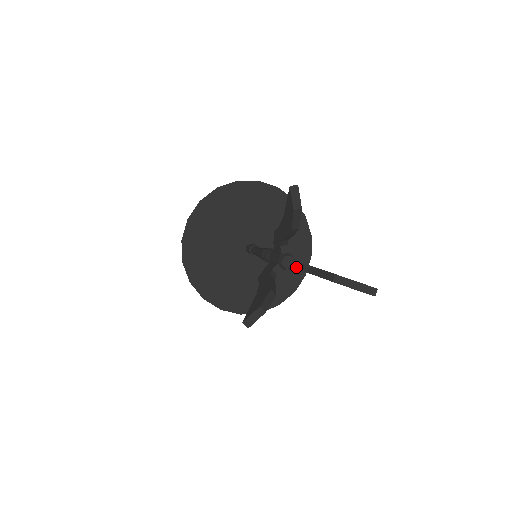
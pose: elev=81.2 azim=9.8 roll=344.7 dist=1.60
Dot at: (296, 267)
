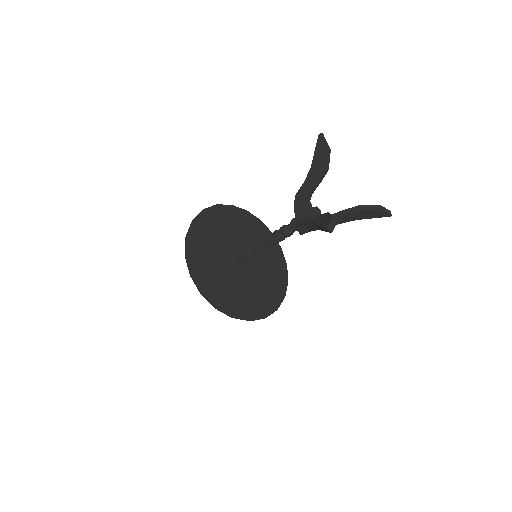
Dot at: occluded
